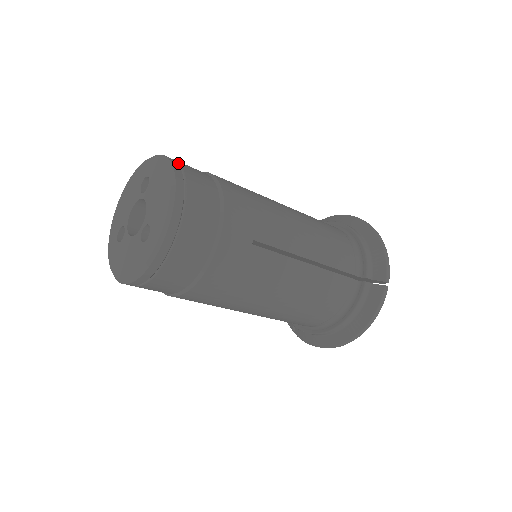
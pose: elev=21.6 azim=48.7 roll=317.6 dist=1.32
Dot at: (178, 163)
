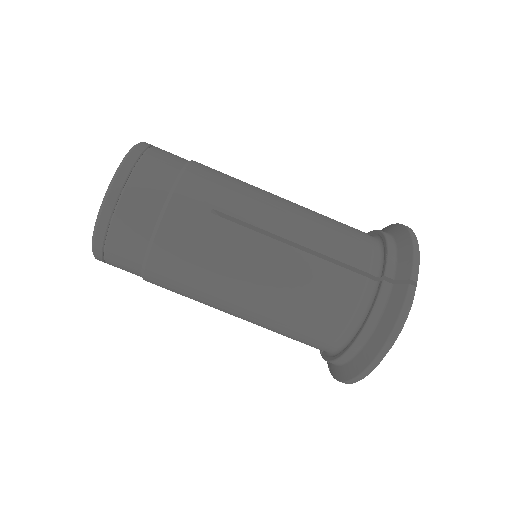
Dot at: (153, 146)
